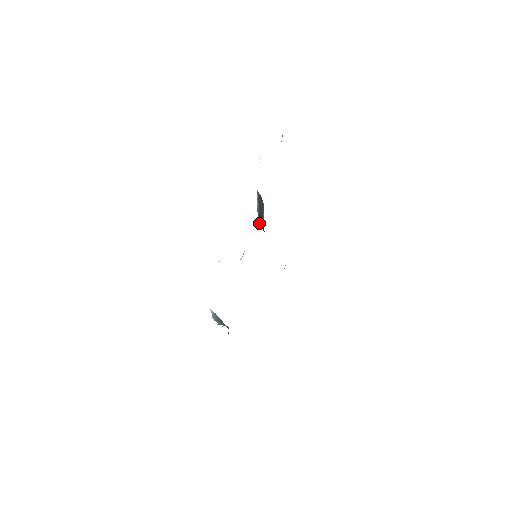
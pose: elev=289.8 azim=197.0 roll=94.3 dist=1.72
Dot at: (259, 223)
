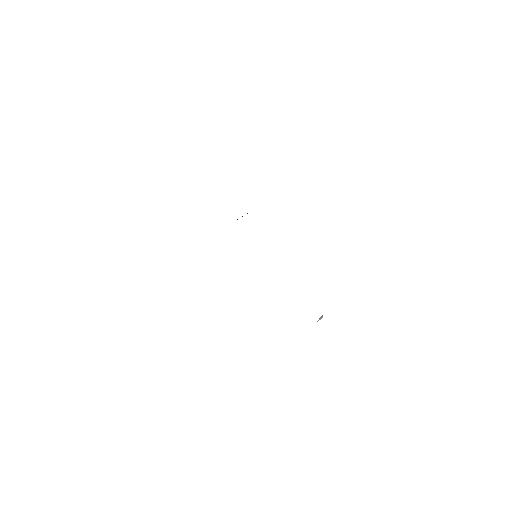
Dot at: occluded
